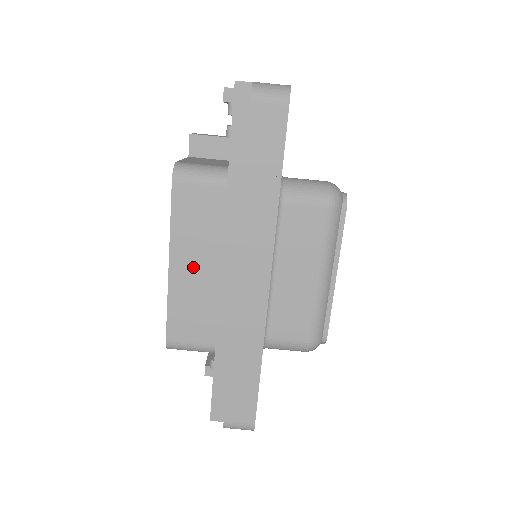
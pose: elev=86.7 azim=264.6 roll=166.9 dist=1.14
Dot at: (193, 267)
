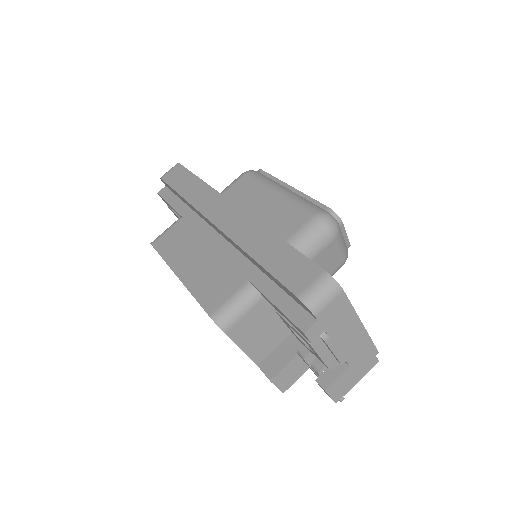
Dot at: (193, 262)
